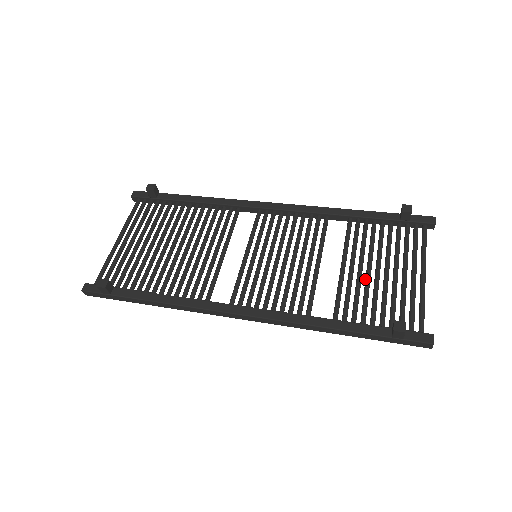
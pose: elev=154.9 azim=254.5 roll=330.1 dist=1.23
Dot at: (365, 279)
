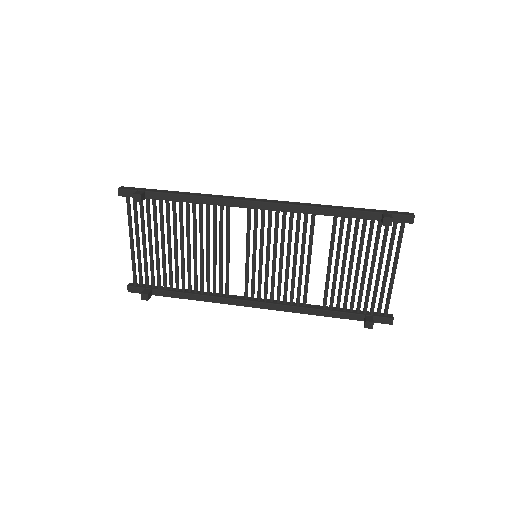
Dot at: (347, 275)
